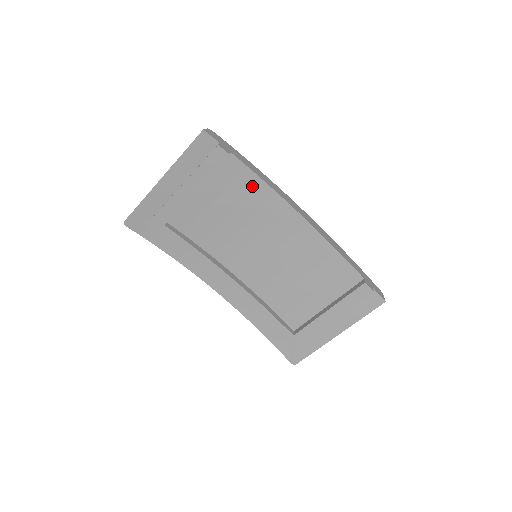
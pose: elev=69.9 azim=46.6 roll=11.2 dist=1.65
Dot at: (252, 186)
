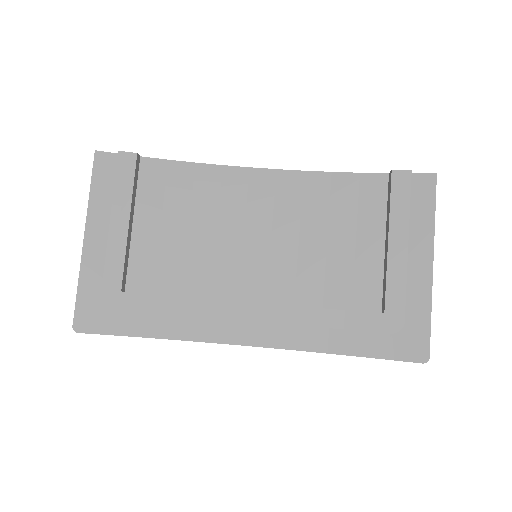
Dot at: (188, 177)
